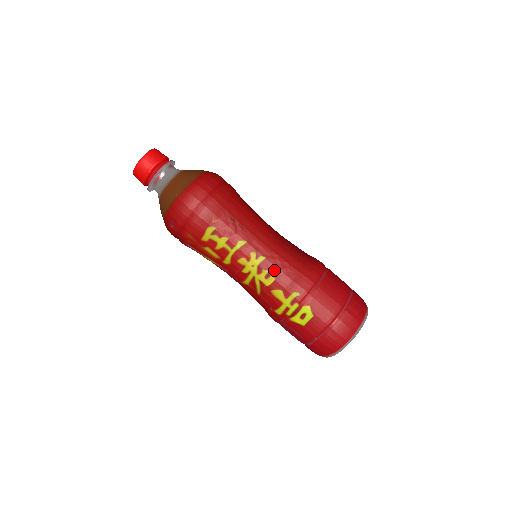
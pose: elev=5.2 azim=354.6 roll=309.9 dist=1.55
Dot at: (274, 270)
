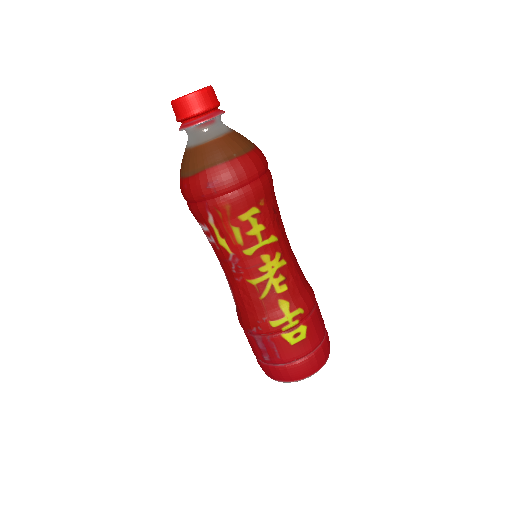
Dot at: (290, 279)
